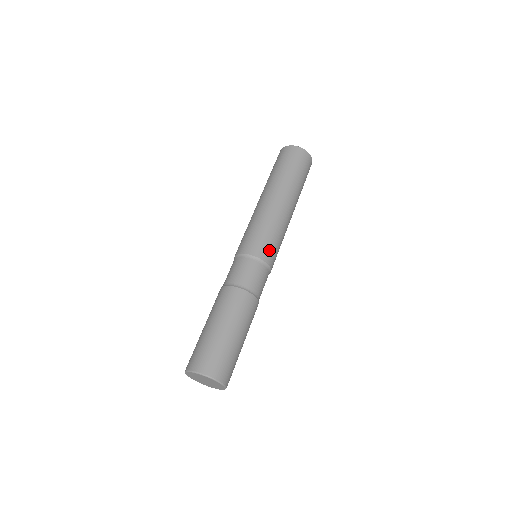
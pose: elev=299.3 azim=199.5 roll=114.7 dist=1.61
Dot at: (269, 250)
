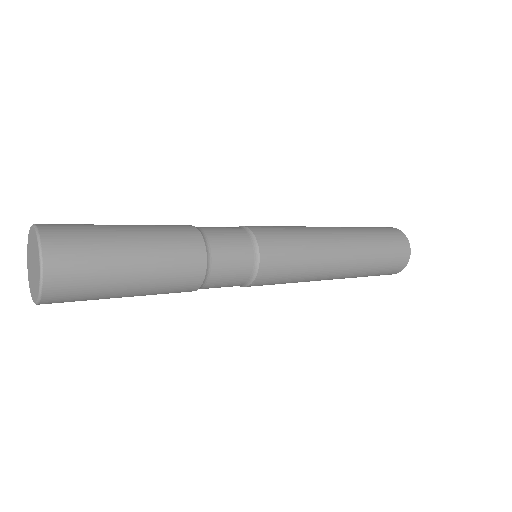
Dot at: (276, 247)
